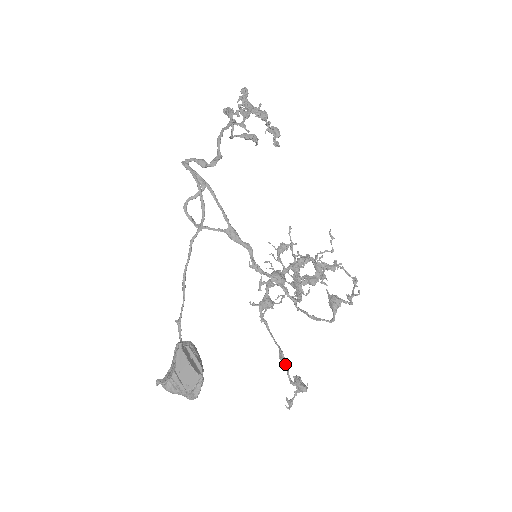
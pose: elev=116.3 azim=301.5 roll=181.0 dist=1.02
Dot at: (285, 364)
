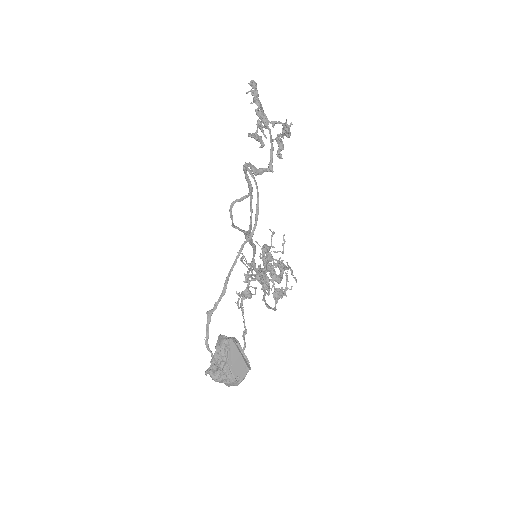
Dot at: (244, 343)
